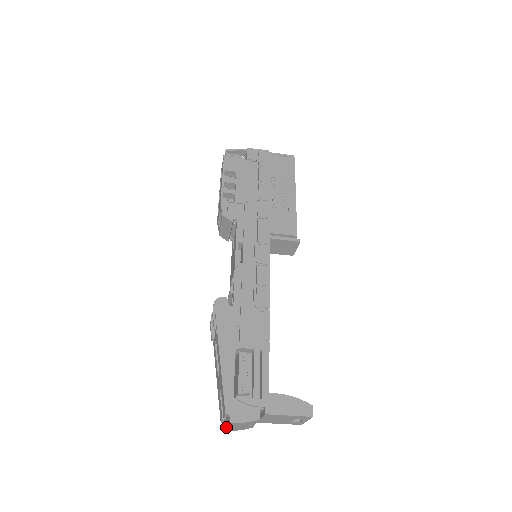
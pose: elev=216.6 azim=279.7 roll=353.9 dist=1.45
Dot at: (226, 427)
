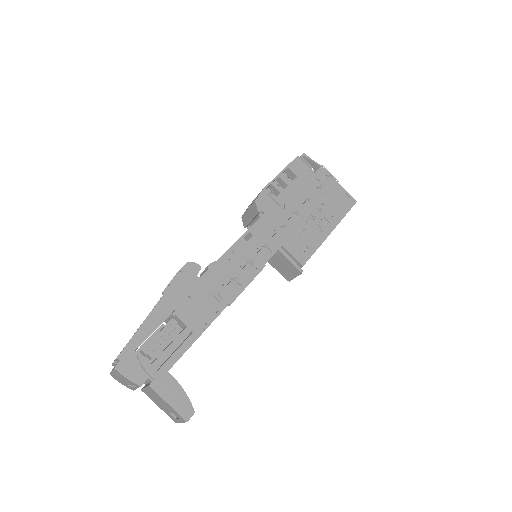
Dot at: (111, 371)
